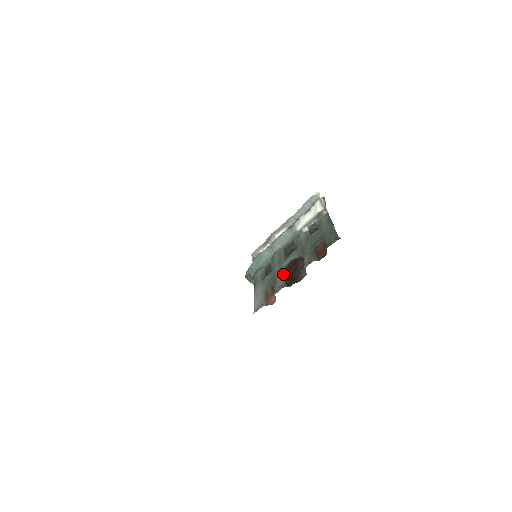
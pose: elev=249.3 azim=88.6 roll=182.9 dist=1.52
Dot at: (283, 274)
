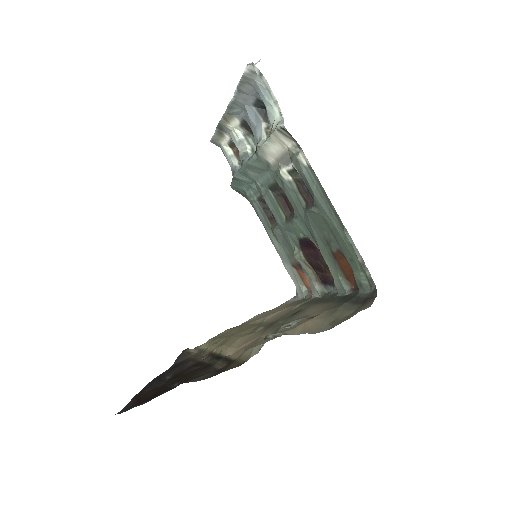
Dot at: (302, 254)
